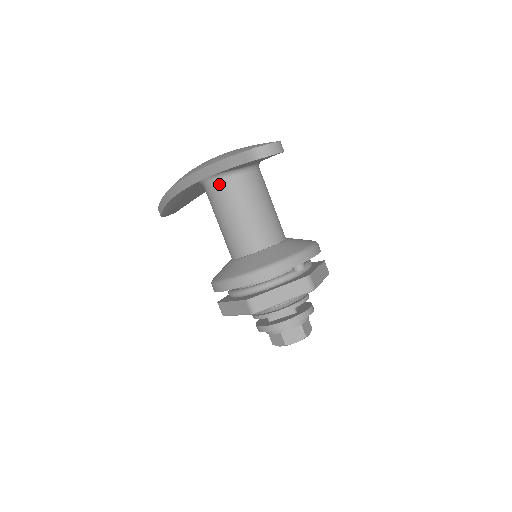
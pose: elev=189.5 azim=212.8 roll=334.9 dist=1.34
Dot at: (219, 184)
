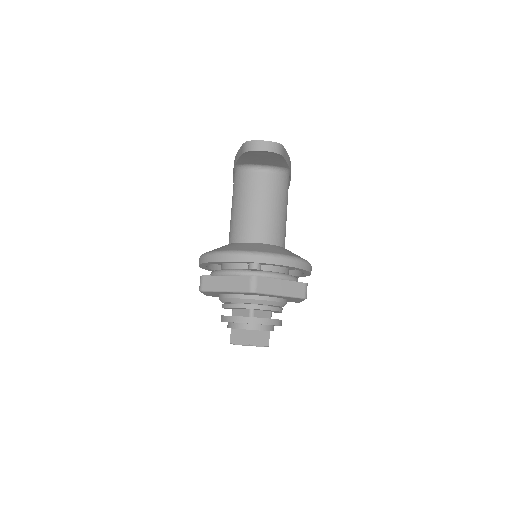
Dot at: (237, 175)
